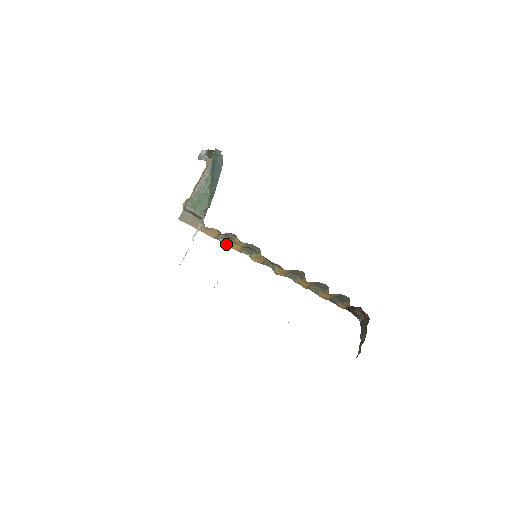
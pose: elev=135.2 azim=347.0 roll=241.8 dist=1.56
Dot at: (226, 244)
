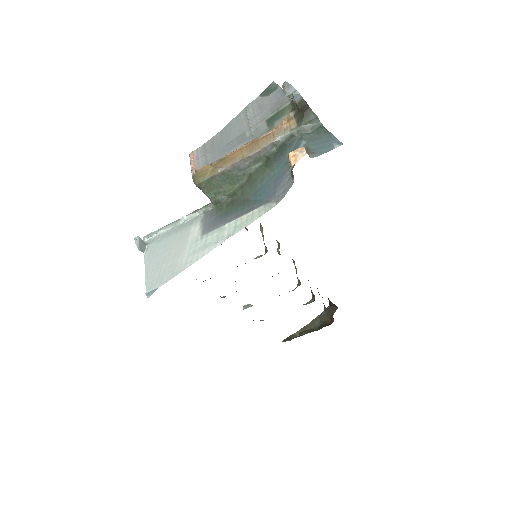
Dot at: occluded
